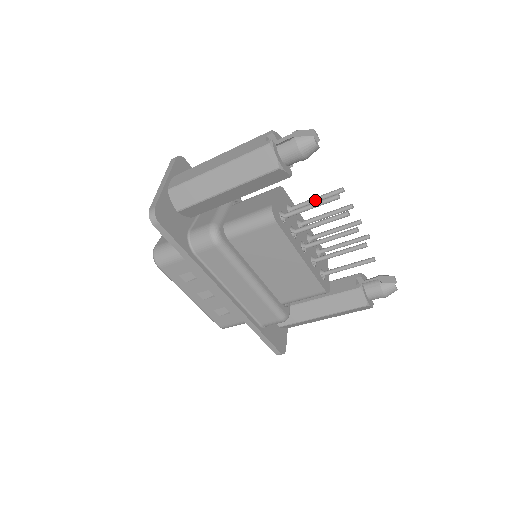
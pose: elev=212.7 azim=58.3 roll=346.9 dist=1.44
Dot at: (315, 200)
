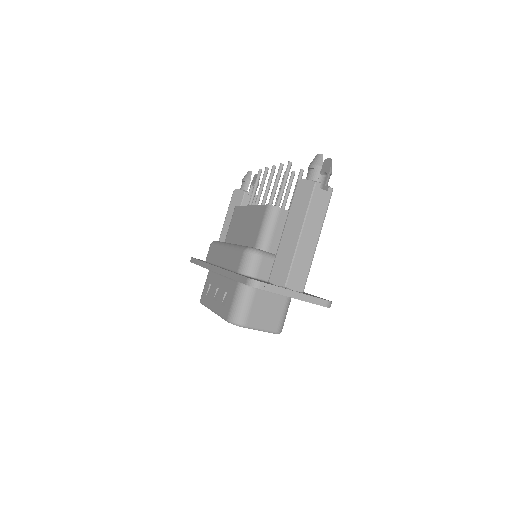
Dot at: occluded
